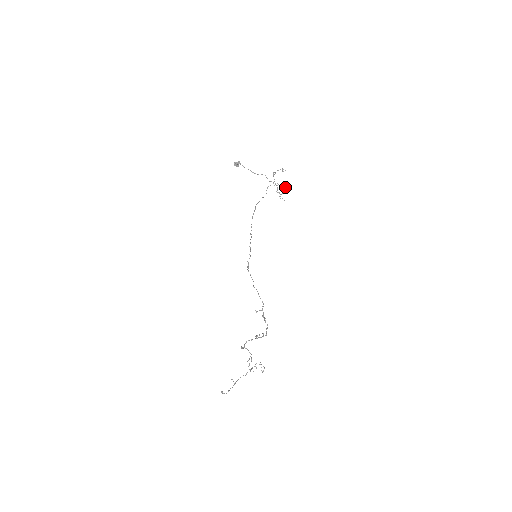
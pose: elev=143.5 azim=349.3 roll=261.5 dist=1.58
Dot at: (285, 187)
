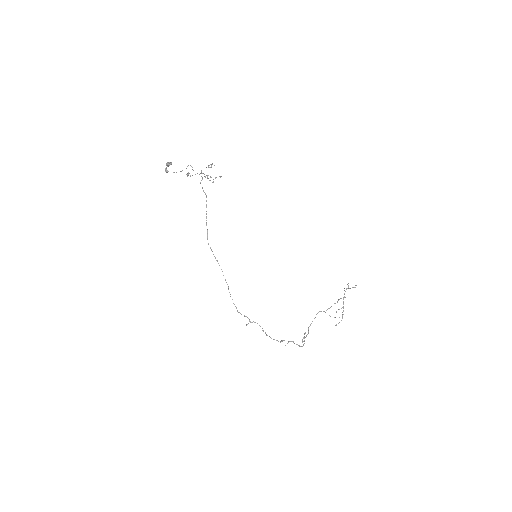
Dot at: occluded
